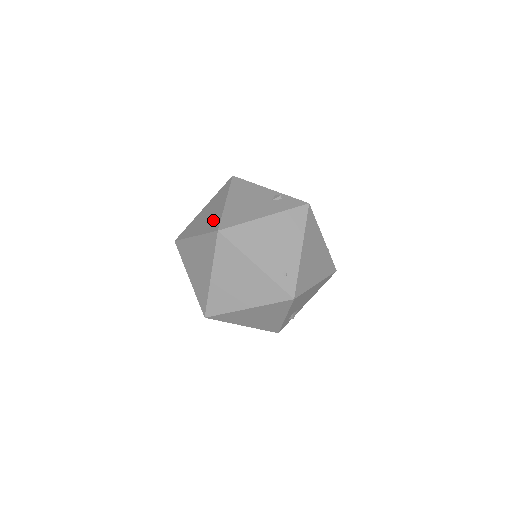
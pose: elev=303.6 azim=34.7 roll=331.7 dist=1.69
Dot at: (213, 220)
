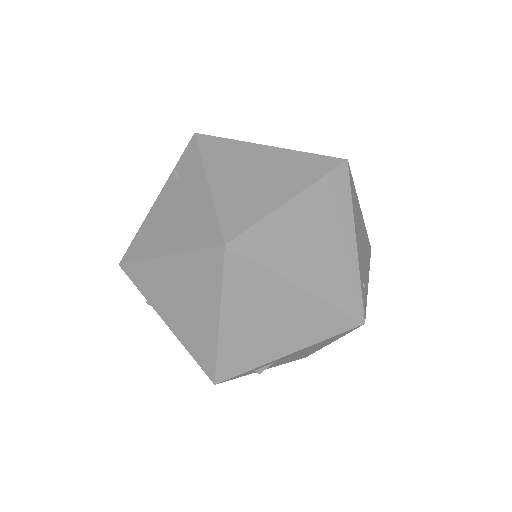
Dot at: occluded
